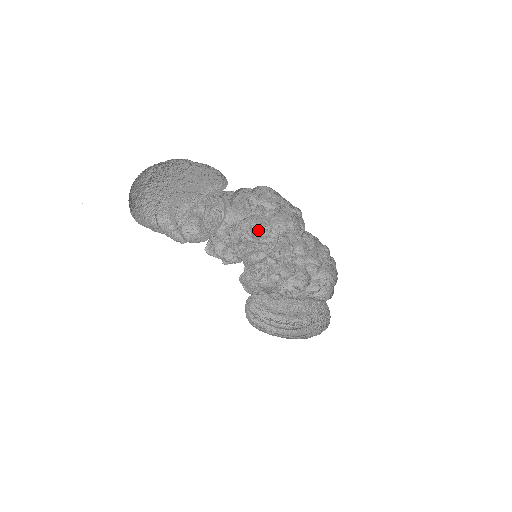
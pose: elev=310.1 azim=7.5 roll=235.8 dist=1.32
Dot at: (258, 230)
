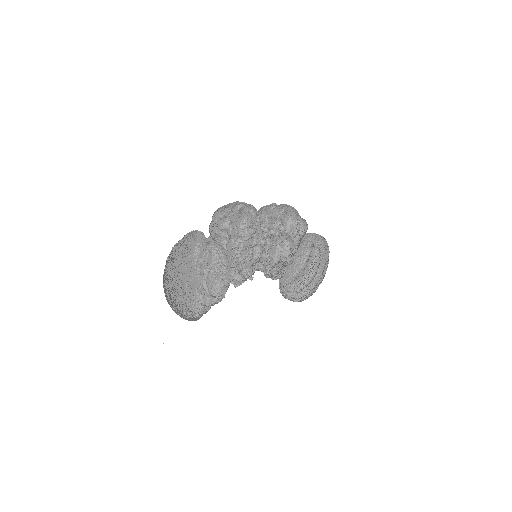
Dot at: (236, 251)
